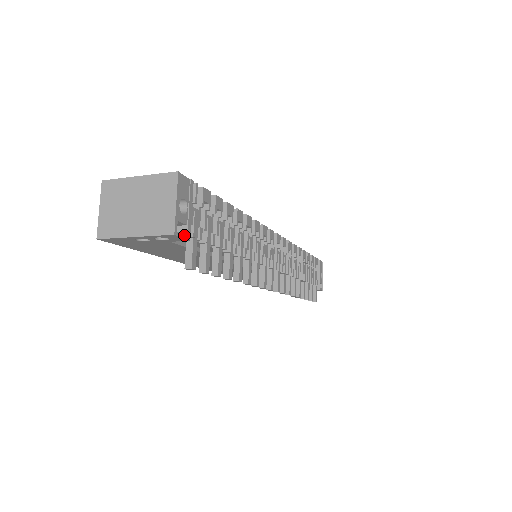
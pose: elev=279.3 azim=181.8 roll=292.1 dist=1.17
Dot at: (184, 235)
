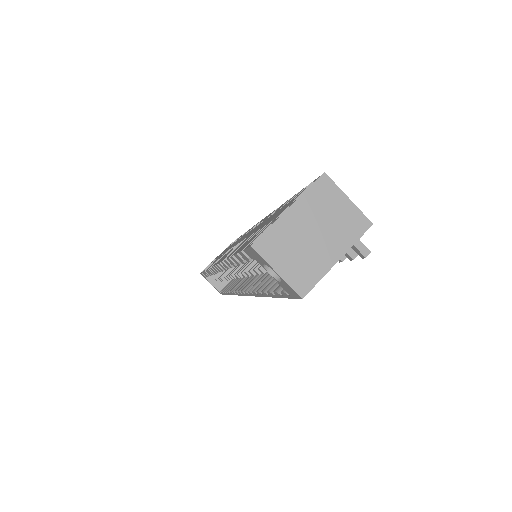
Dot at: occluded
